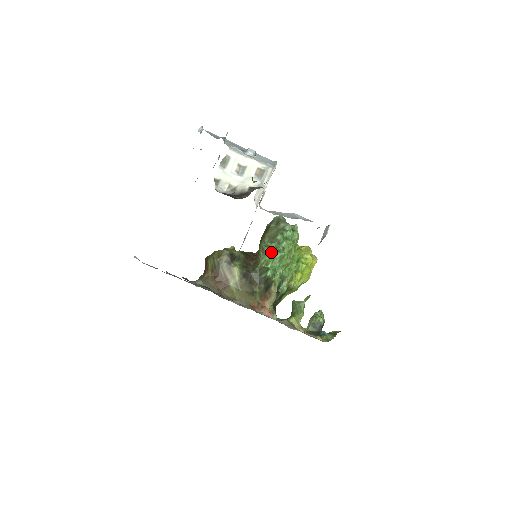
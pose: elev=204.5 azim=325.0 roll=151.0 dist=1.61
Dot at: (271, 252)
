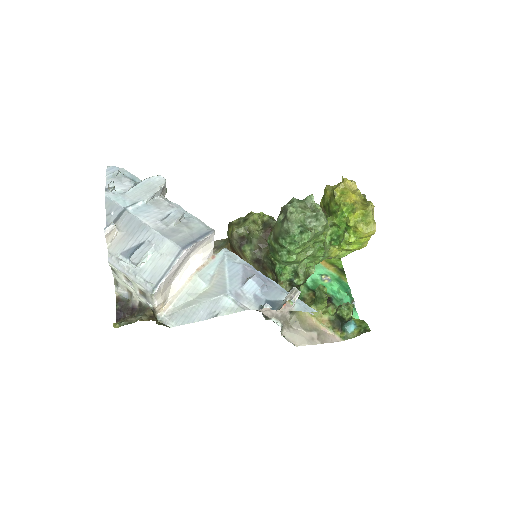
Dot at: (274, 253)
